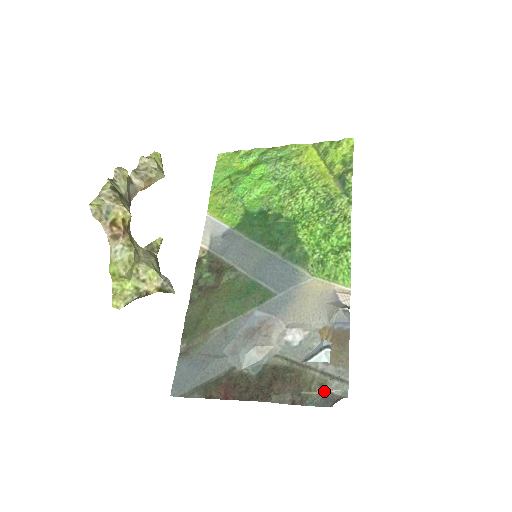
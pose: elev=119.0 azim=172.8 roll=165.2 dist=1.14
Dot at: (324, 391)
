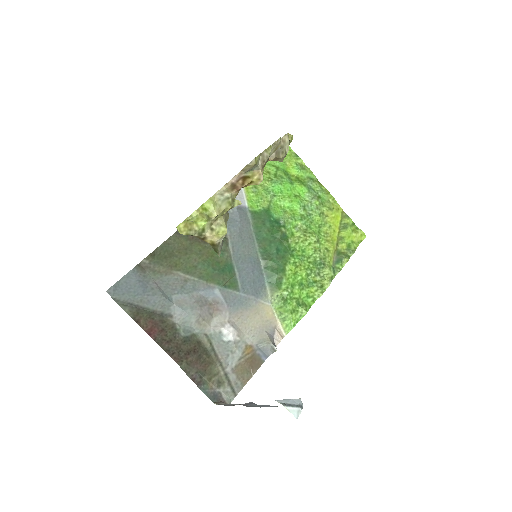
Dot at: (218, 388)
